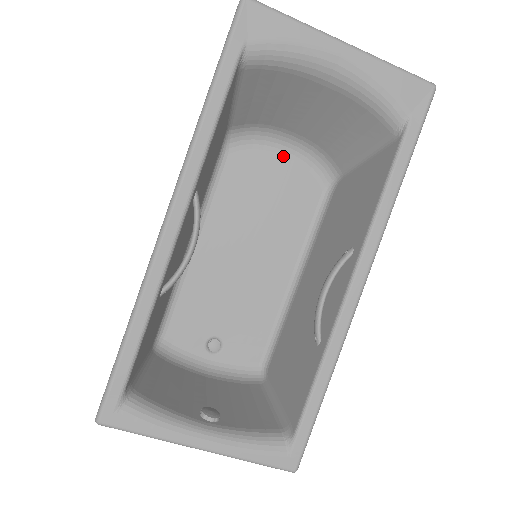
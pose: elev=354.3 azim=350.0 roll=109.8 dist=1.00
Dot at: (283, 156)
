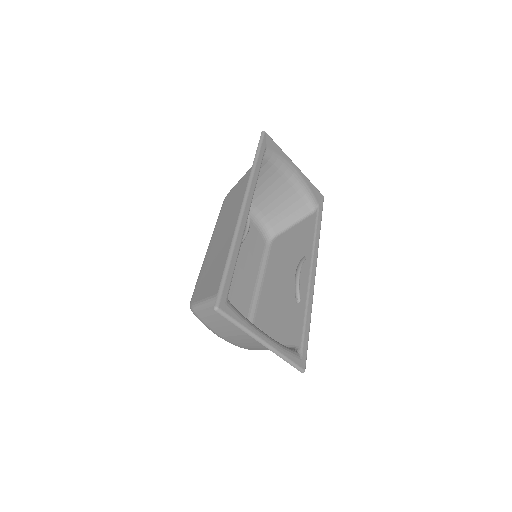
Dot at: occluded
